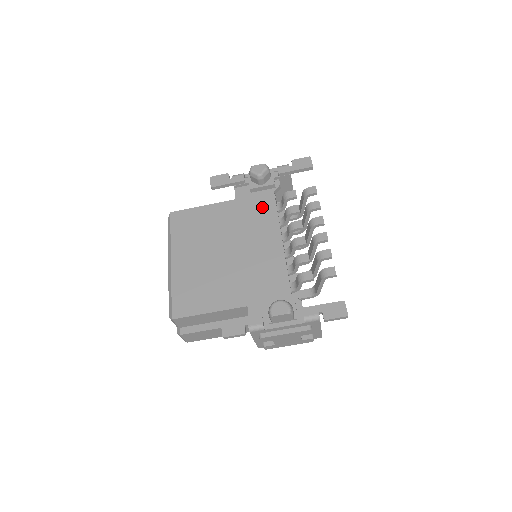
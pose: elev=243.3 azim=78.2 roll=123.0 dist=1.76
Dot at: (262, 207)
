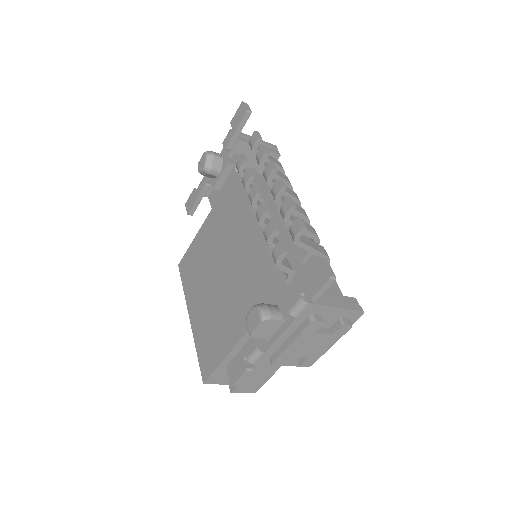
Dot at: (230, 198)
